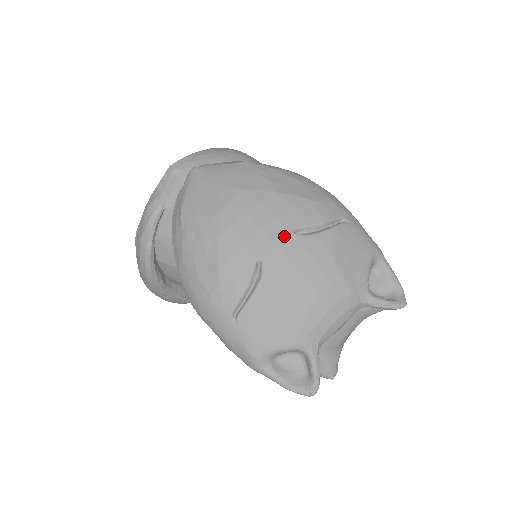
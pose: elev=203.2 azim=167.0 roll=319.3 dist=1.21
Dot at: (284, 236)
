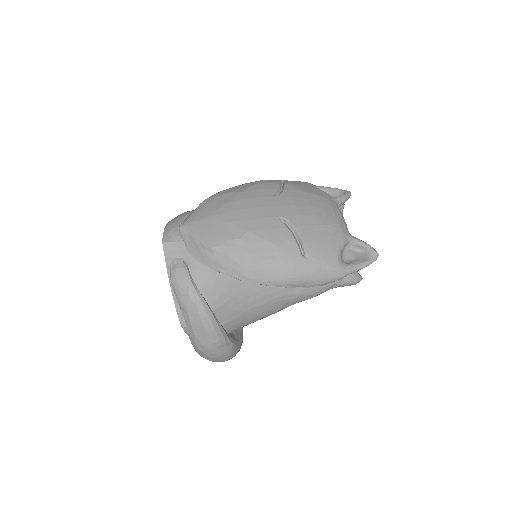
Dot at: (274, 200)
